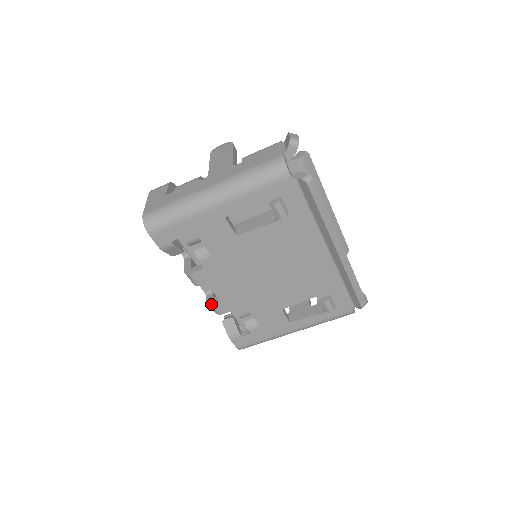
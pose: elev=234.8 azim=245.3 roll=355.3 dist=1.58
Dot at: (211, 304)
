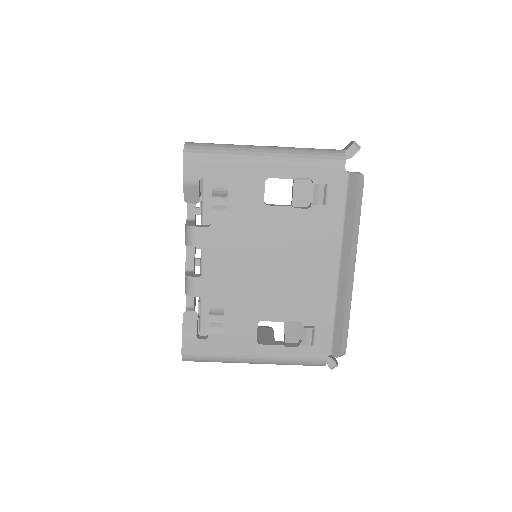
Dot at: (190, 277)
